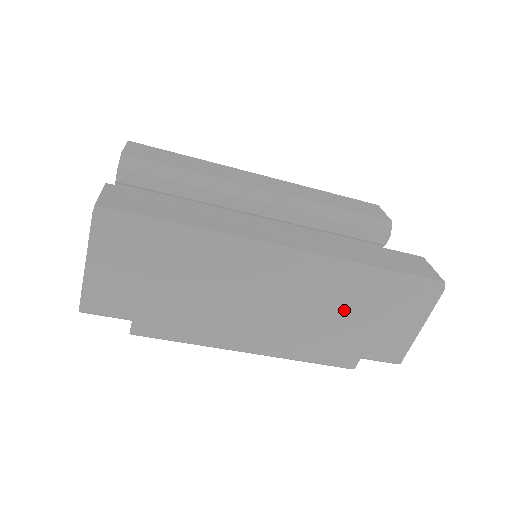
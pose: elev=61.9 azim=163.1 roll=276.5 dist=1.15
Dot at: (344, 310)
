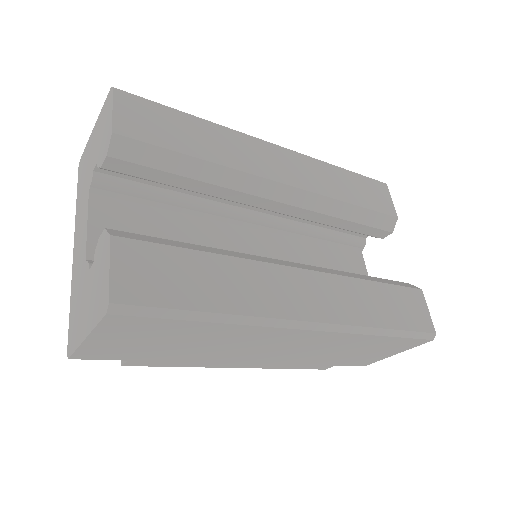
Dot at: (340, 350)
